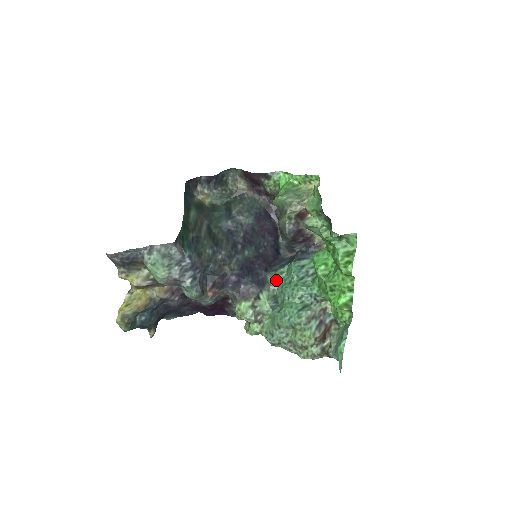
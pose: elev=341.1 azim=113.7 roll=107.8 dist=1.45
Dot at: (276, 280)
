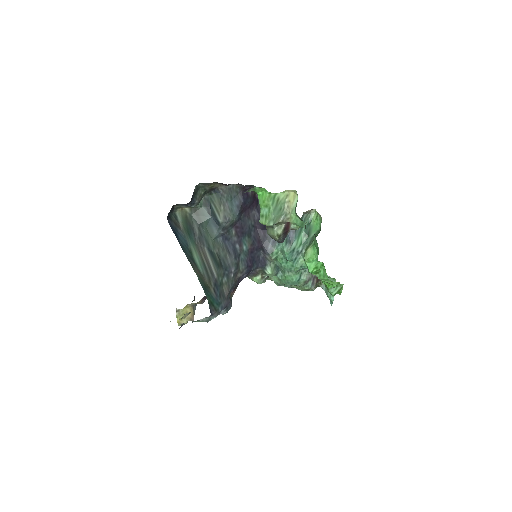
Dot at: (274, 260)
